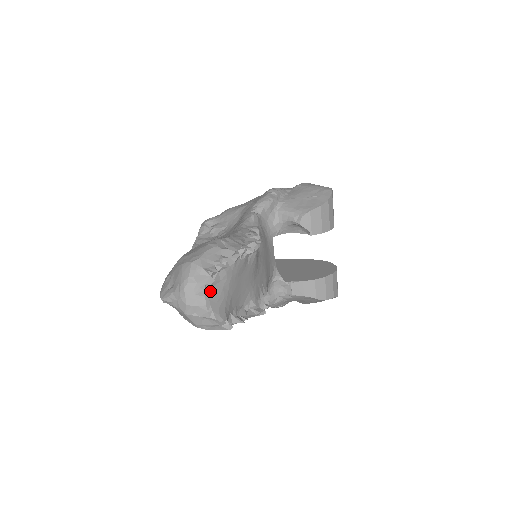
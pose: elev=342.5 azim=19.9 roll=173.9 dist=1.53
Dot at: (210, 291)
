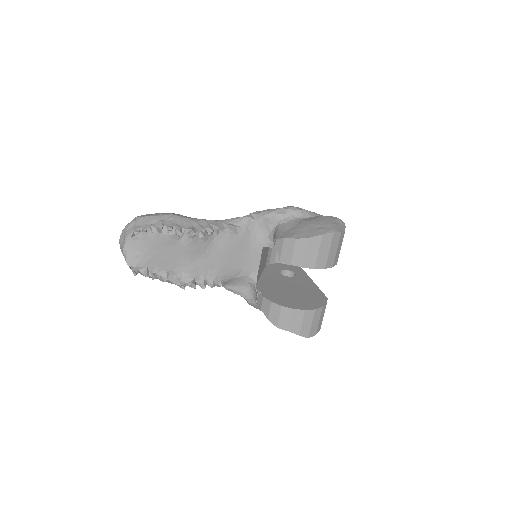
Dot at: (131, 241)
